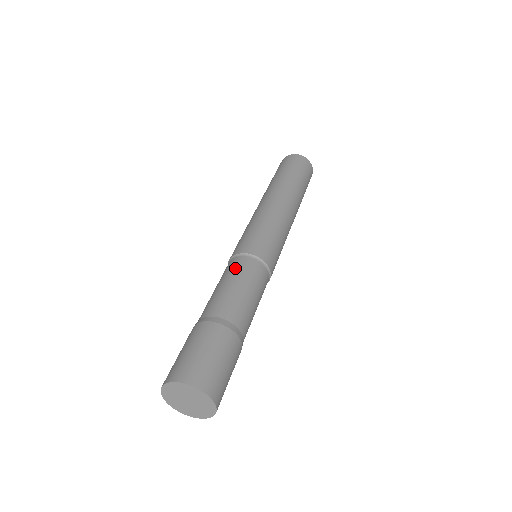
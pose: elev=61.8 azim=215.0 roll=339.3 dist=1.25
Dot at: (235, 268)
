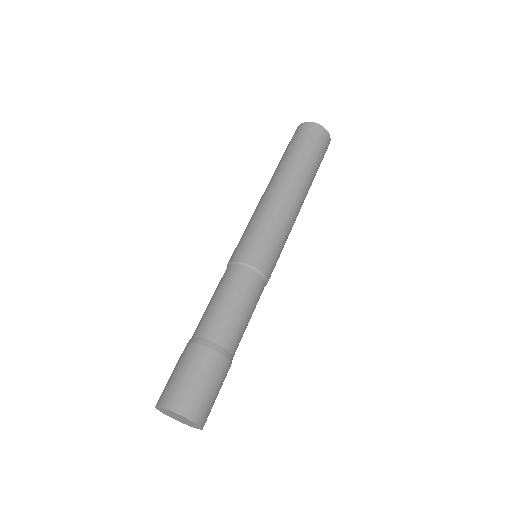
Dot at: (220, 282)
